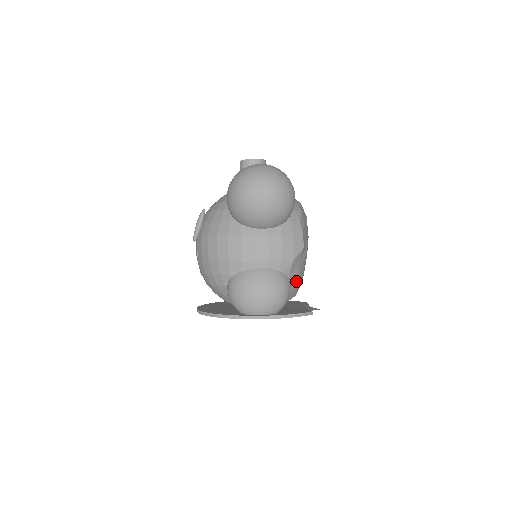
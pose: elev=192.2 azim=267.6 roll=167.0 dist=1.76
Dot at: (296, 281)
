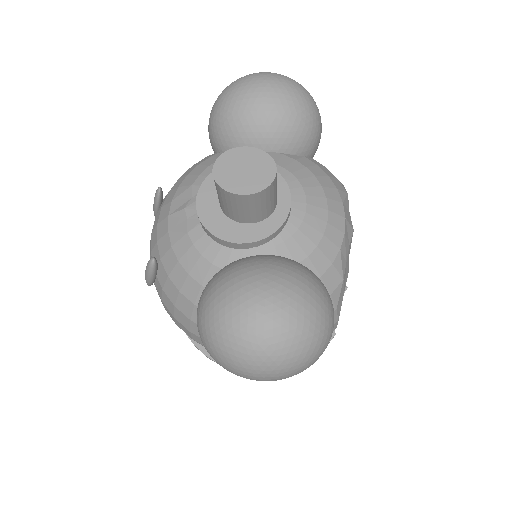
Dot at: occluded
